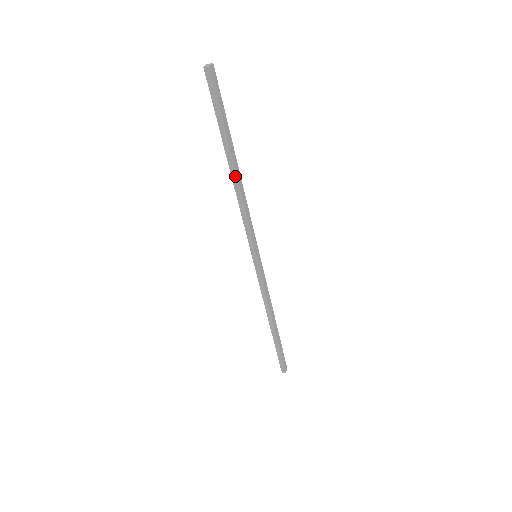
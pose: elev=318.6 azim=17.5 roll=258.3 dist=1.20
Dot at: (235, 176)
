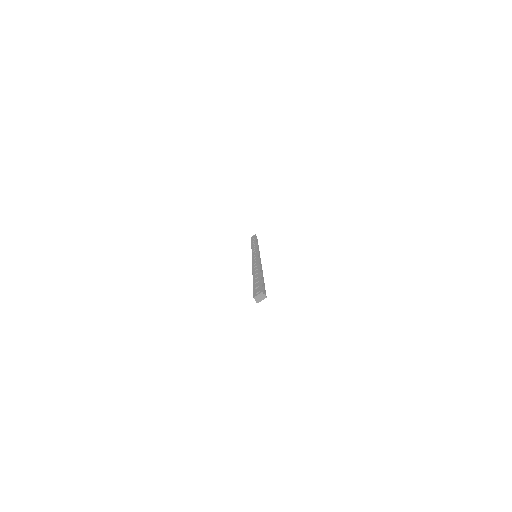
Dot at: occluded
